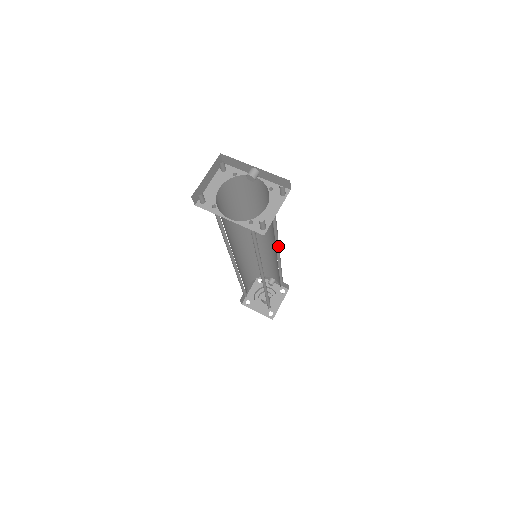
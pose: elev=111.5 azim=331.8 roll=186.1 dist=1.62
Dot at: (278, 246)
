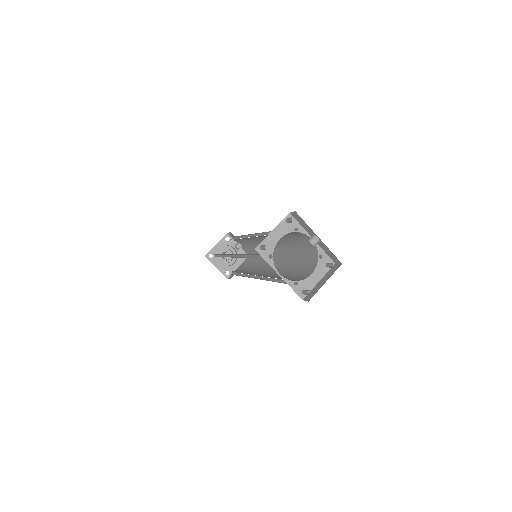
Dot at: occluded
